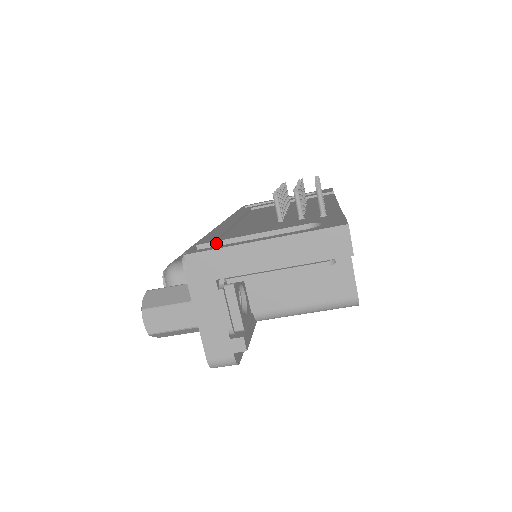
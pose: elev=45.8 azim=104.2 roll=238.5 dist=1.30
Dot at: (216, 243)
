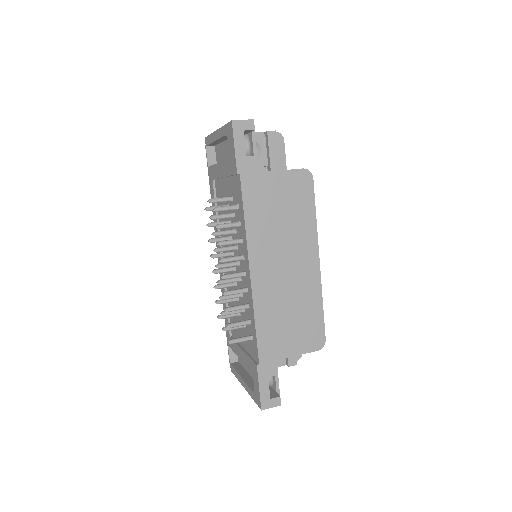
Dot at: occluded
